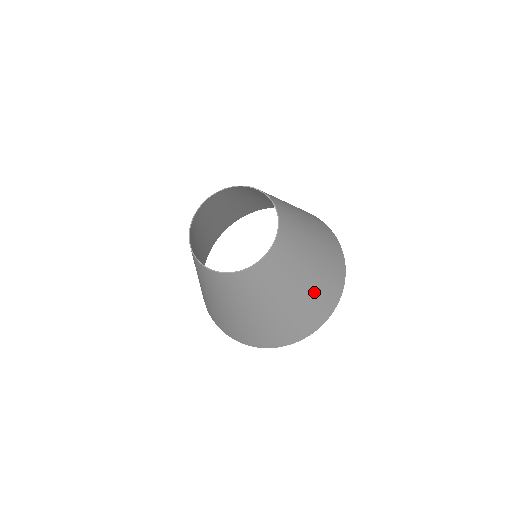
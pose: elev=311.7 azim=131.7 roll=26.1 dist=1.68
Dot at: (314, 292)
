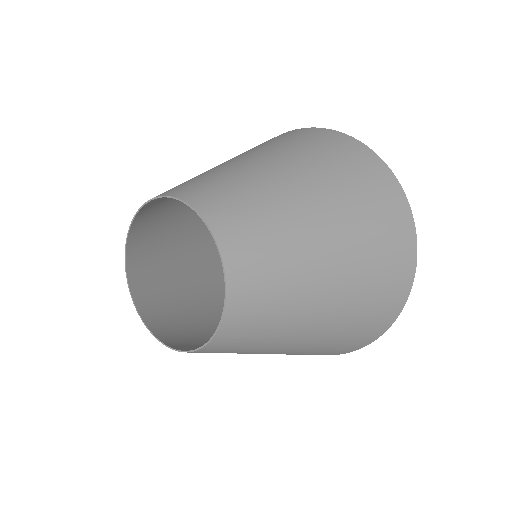
Dot at: (316, 347)
